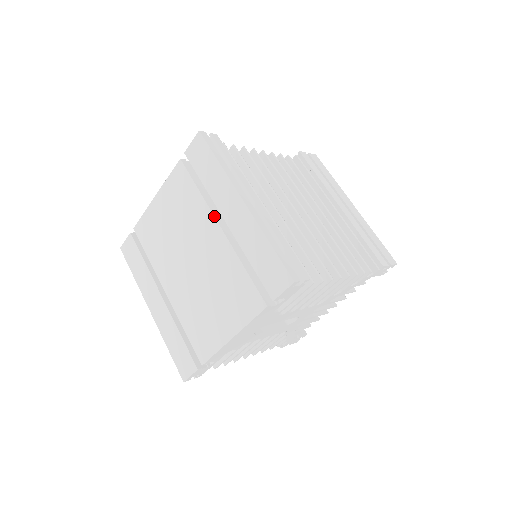
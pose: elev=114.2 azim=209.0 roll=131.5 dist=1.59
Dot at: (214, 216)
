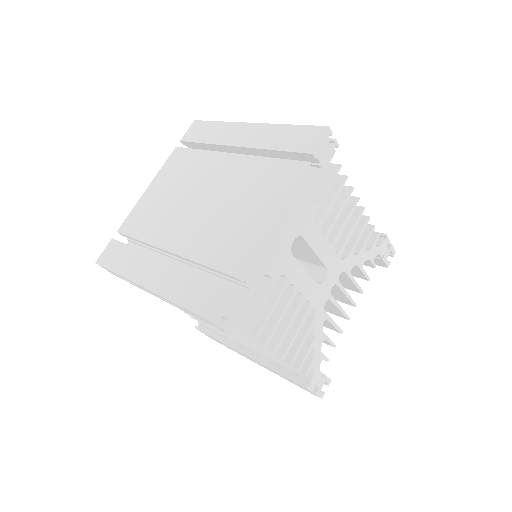
Dot at: (223, 152)
